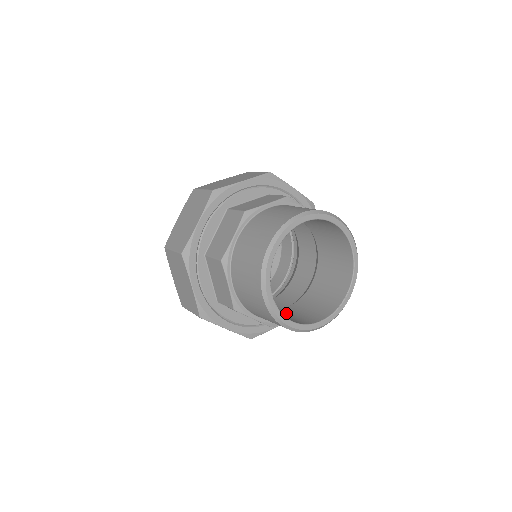
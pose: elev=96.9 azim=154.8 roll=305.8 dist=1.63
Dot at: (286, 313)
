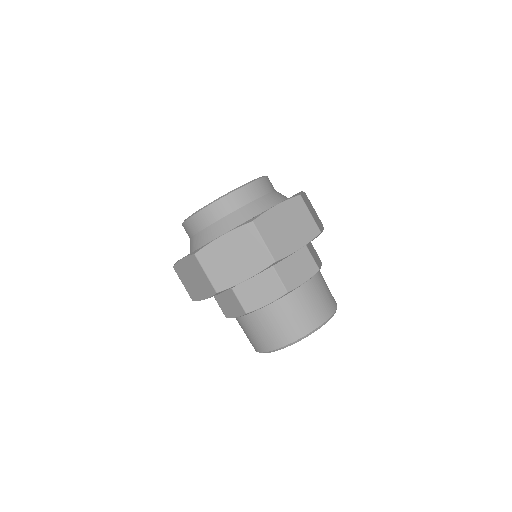
Dot at: occluded
